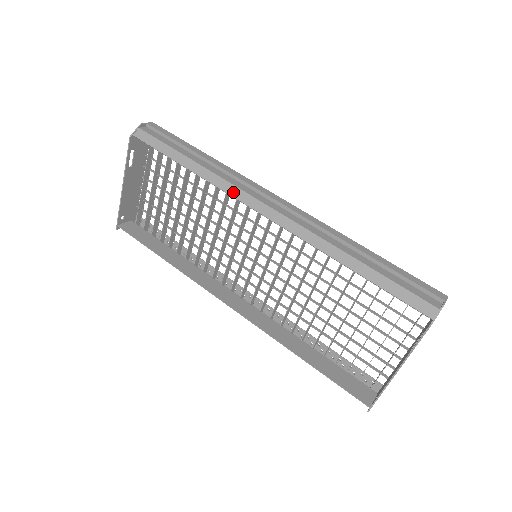
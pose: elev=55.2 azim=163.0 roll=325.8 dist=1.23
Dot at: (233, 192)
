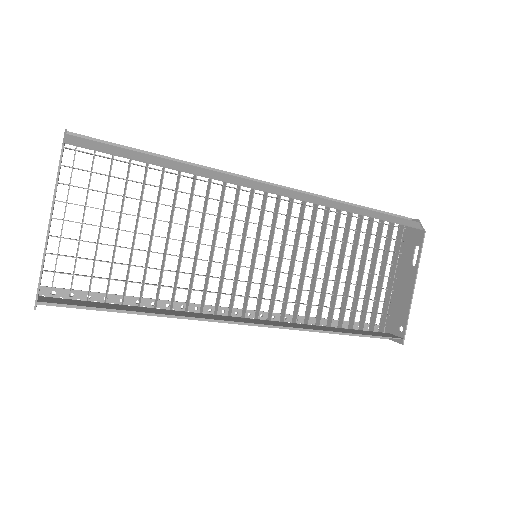
Dot at: (236, 181)
